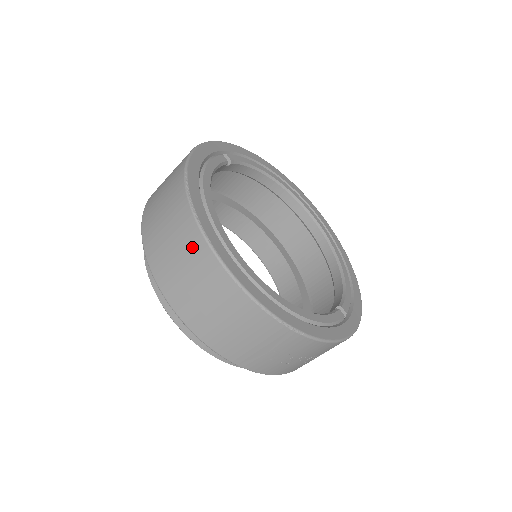
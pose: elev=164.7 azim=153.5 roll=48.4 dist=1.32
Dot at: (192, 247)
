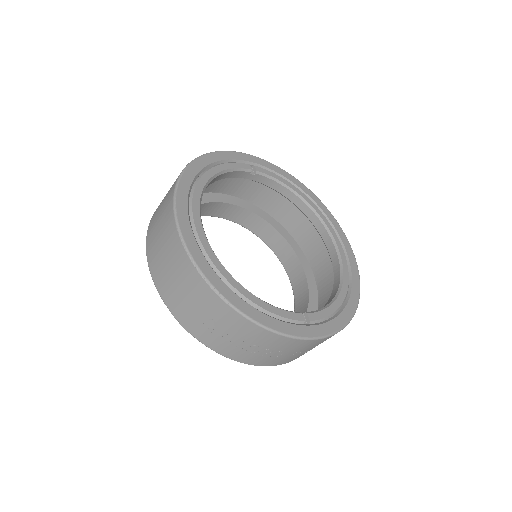
Dot at: (167, 210)
